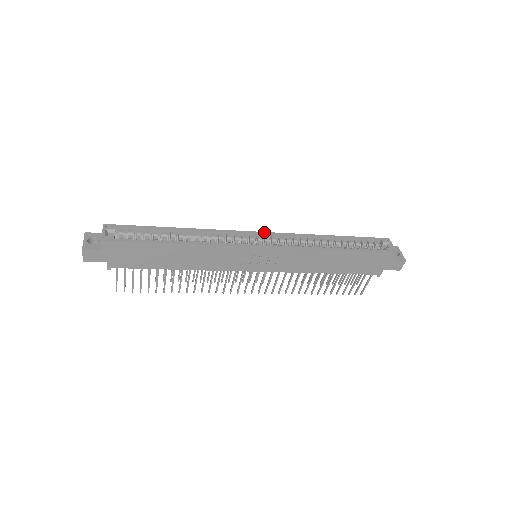
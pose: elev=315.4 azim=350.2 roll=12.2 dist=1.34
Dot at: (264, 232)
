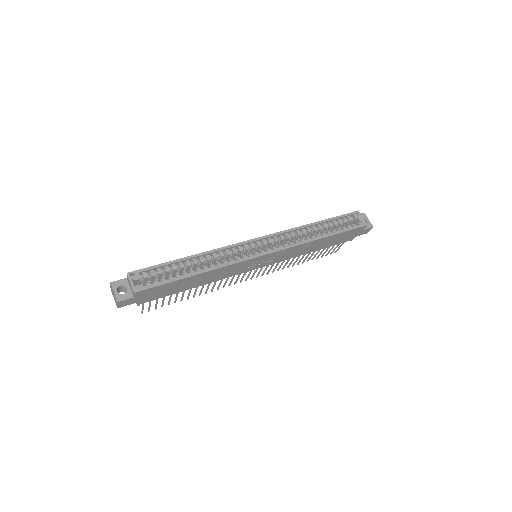
Dot at: (261, 237)
